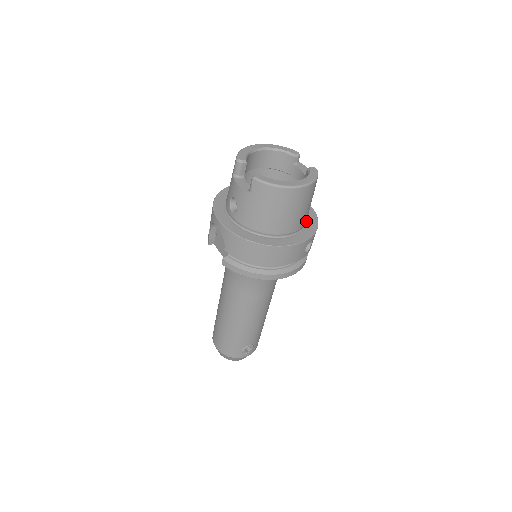
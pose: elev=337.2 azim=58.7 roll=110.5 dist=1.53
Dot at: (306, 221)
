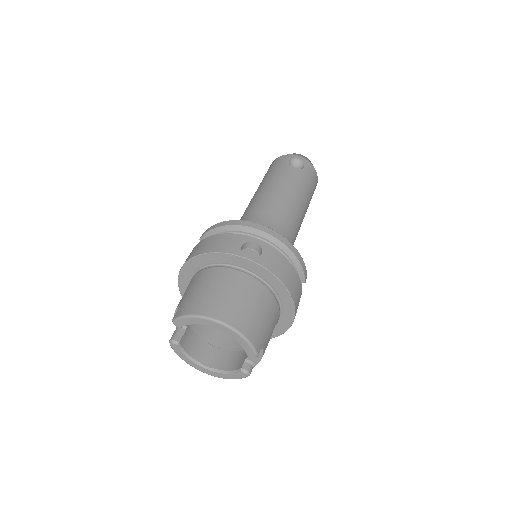
Dot at: occluded
